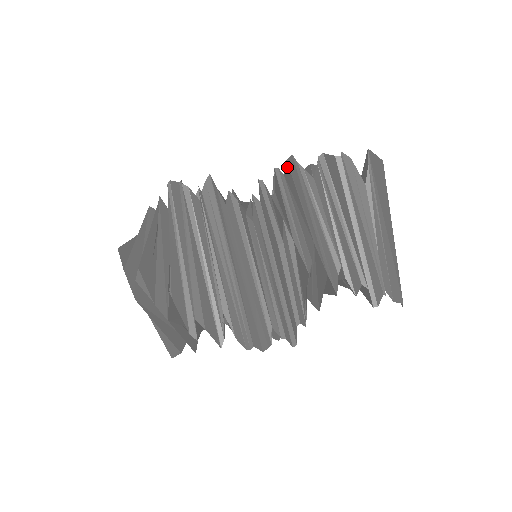
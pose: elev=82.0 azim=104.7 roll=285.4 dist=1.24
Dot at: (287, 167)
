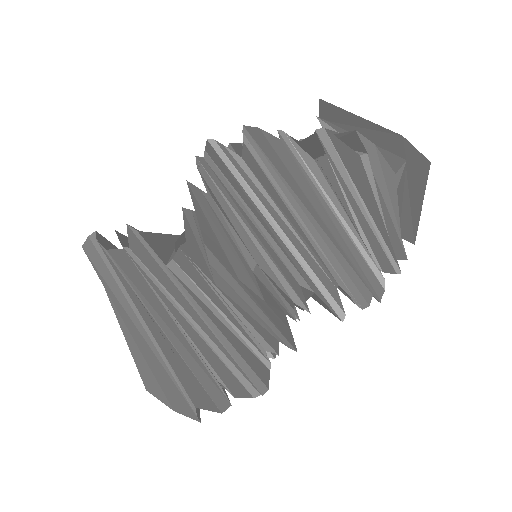
Dot at: (263, 139)
